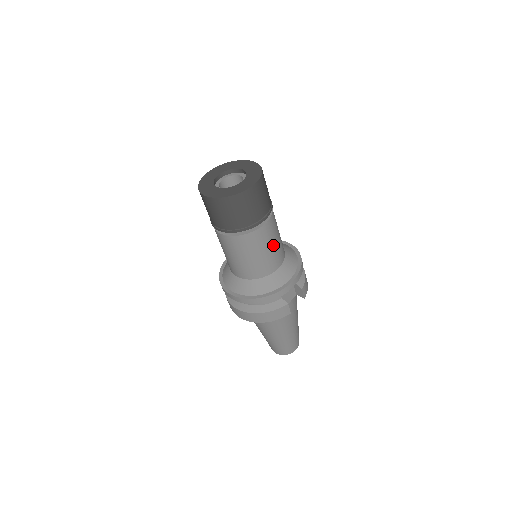
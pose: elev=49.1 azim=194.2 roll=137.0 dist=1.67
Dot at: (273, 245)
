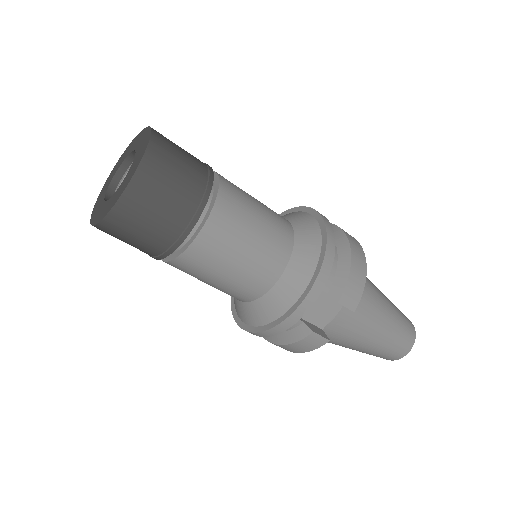
Dot at: (241, 256)
